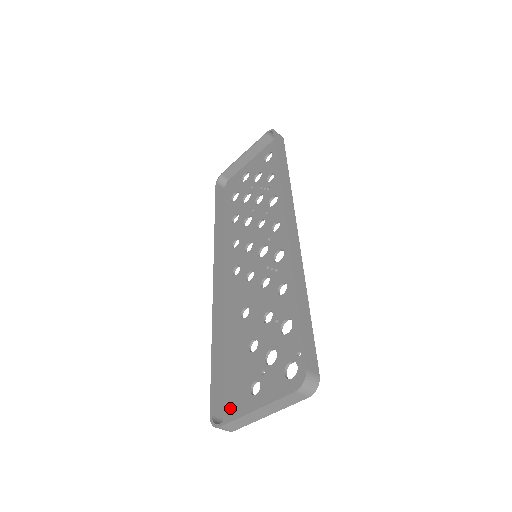
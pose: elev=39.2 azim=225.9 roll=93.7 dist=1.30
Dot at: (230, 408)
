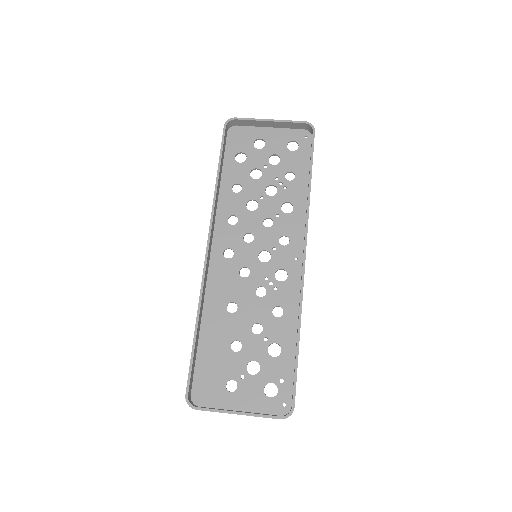
Dot at: (201, 389)
